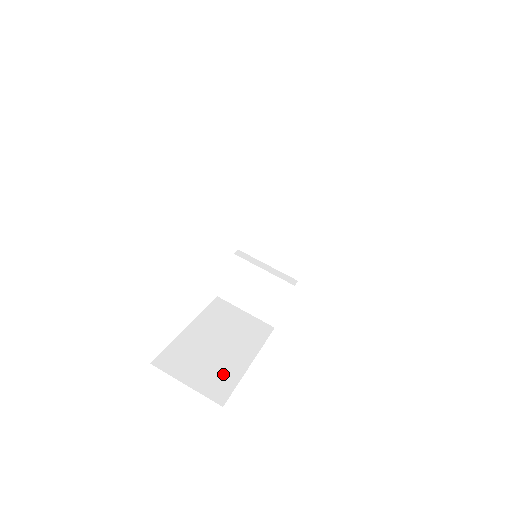
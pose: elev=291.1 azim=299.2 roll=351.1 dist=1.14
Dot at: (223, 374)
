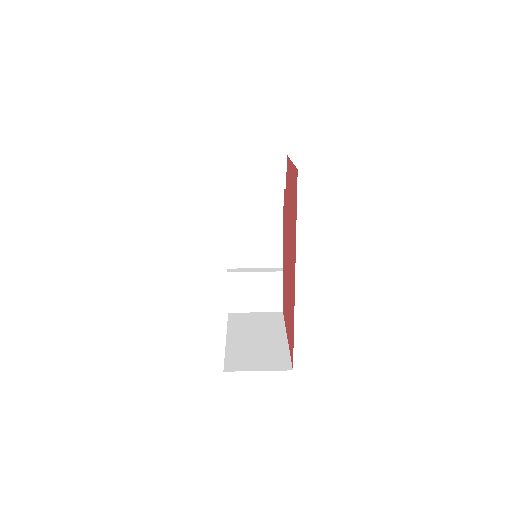
Dot at: (276, 353)
